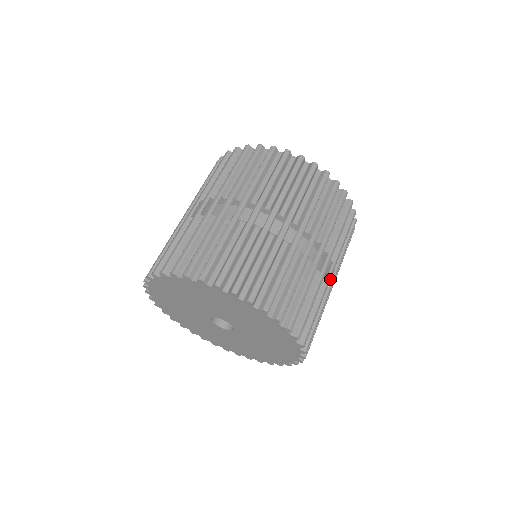
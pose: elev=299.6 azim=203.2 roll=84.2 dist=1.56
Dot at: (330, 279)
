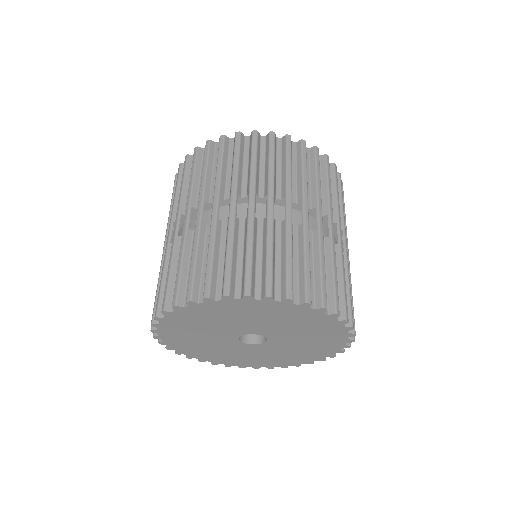
Dot at: occluded
